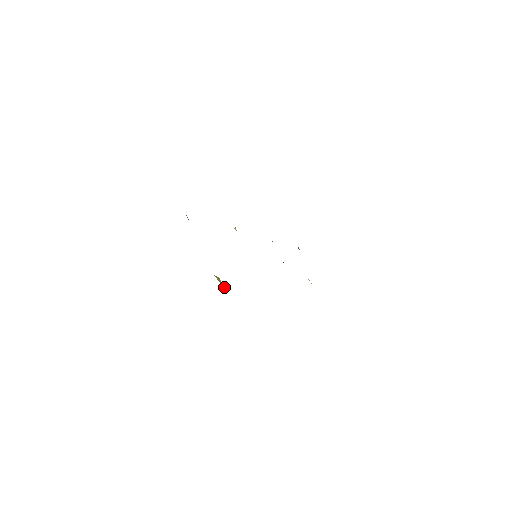
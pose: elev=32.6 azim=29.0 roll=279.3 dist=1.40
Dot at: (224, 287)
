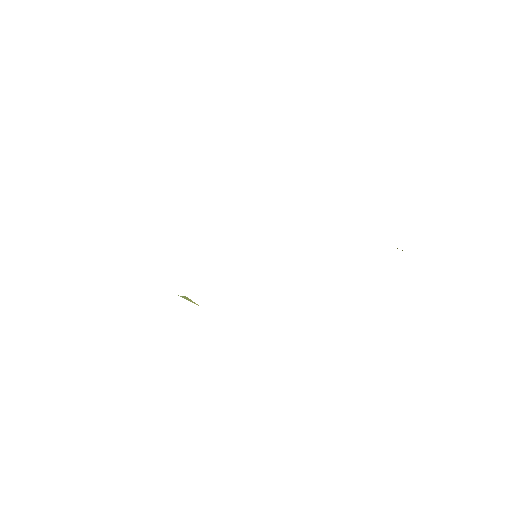
Dot at: (195, 303)
